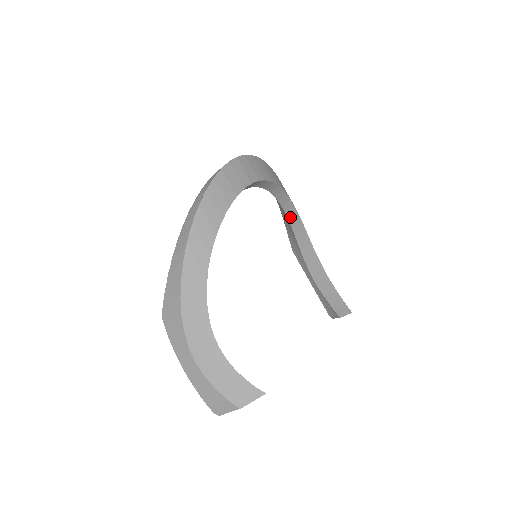
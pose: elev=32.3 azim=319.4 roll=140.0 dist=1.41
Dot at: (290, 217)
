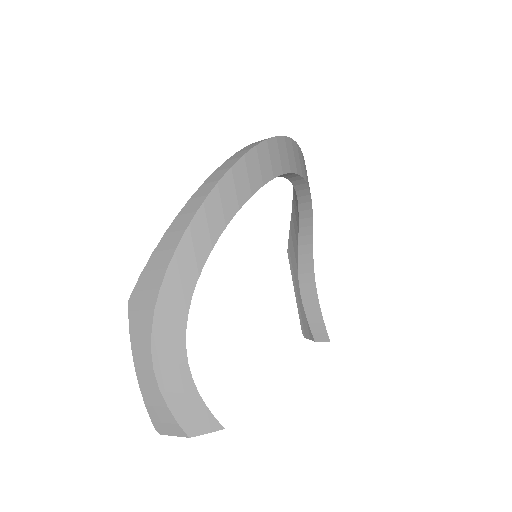
Dot at: (302, 218)
